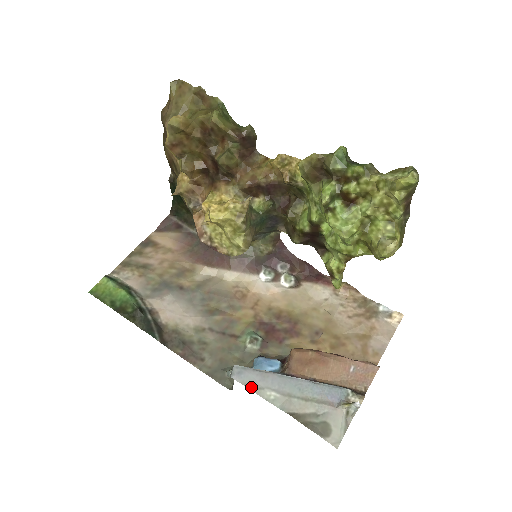
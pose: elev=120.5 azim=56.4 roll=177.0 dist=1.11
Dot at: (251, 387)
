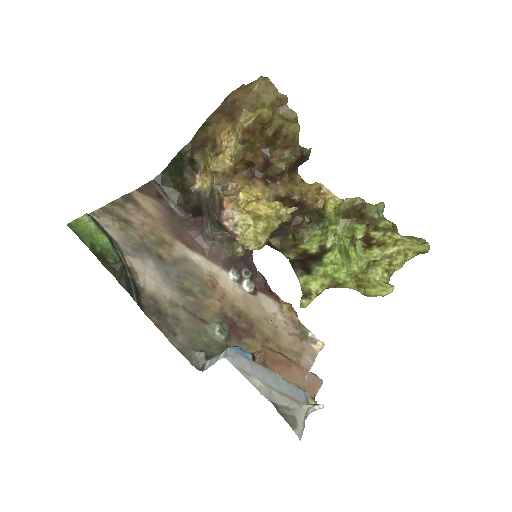
Dot at: (242, 371)
